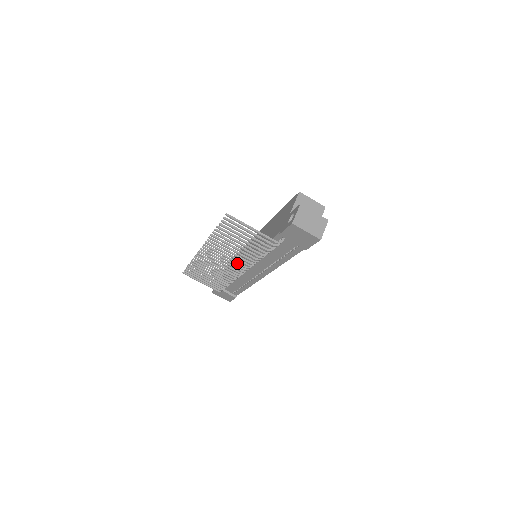
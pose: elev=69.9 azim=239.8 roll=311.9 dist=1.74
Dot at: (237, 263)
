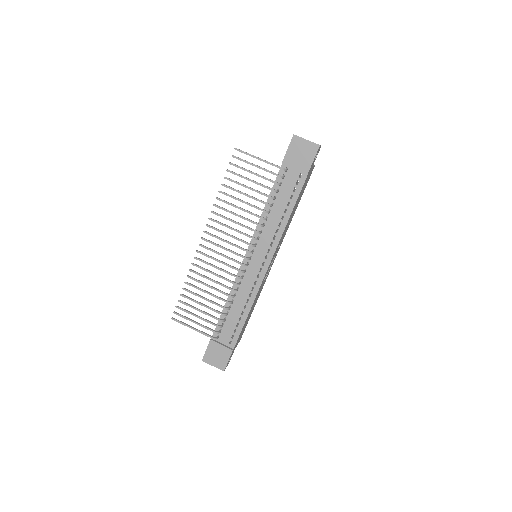
Dot at: (241, 240)
